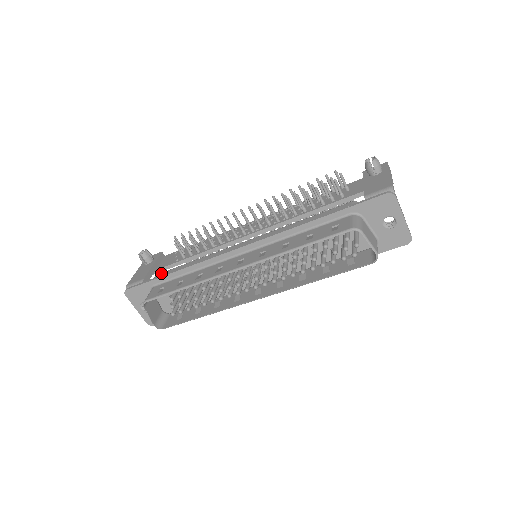
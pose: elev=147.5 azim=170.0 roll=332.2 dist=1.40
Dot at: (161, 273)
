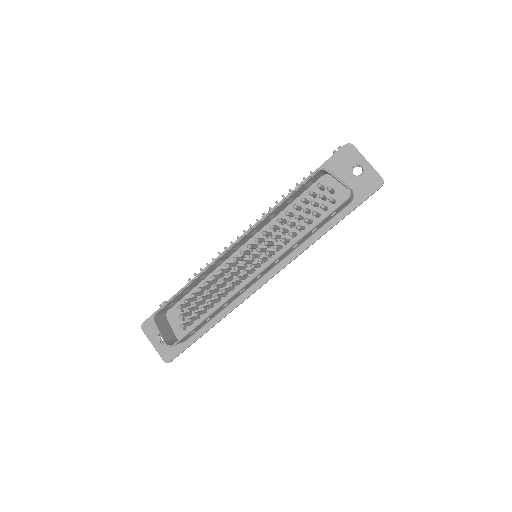
Dot at: occluded
